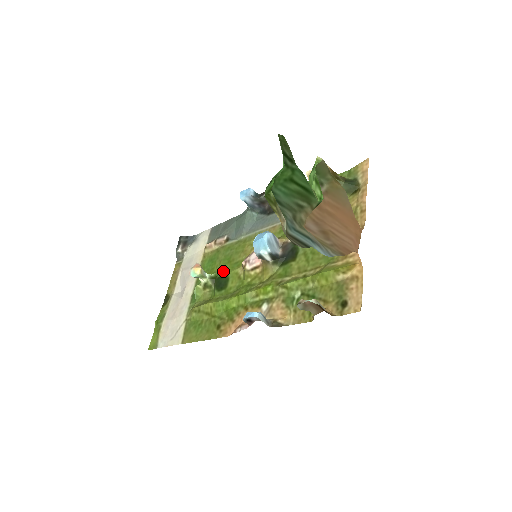
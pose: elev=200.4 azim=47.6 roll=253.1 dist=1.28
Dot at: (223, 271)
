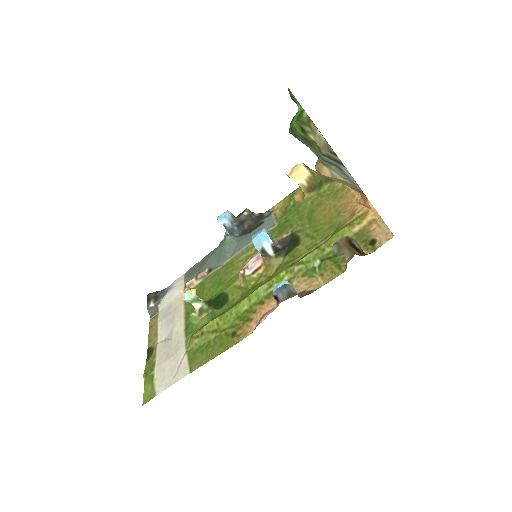
Dot at: (217, 293)
